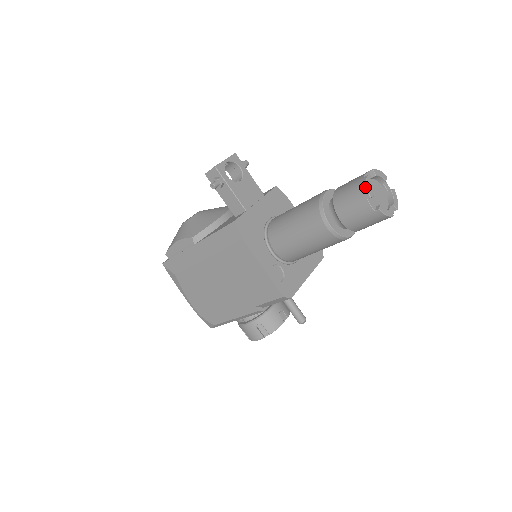
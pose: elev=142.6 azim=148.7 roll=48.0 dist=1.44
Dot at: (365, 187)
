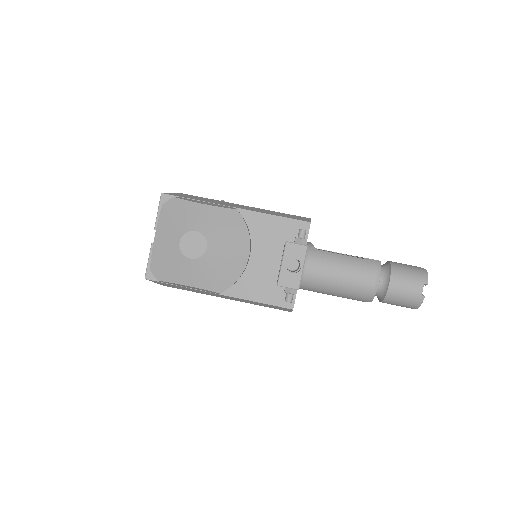
Dot at: (419, 305)
